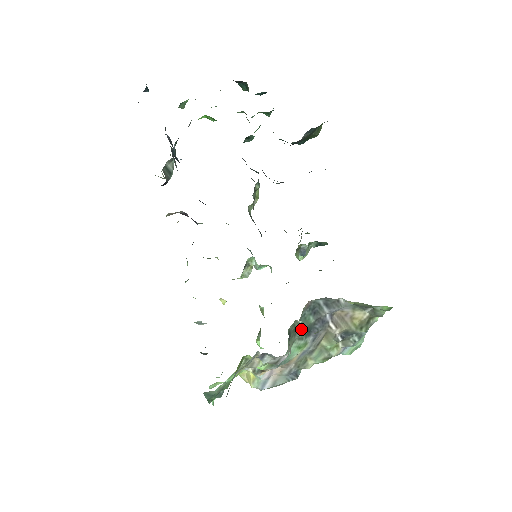
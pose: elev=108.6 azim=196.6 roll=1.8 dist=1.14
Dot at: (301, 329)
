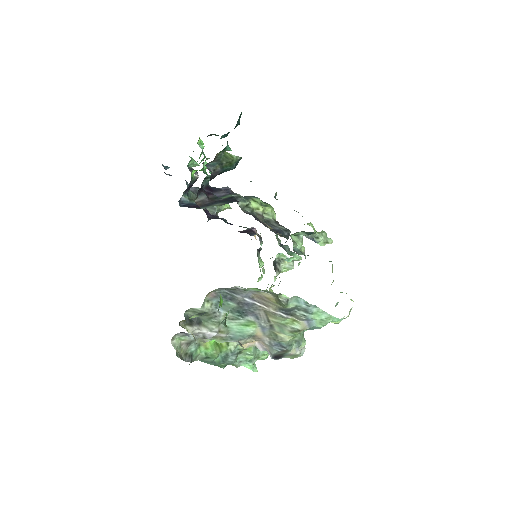
Dot at: (224, 312)
